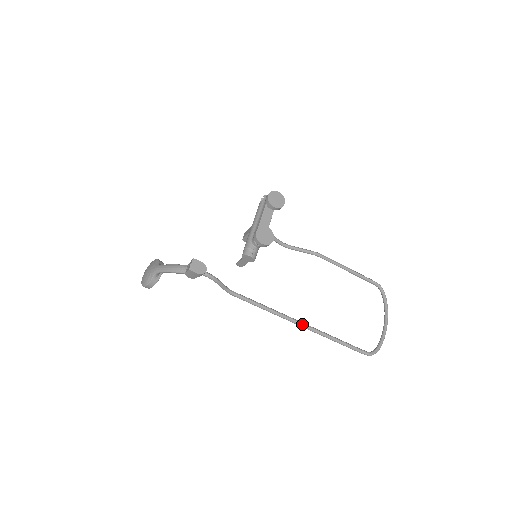
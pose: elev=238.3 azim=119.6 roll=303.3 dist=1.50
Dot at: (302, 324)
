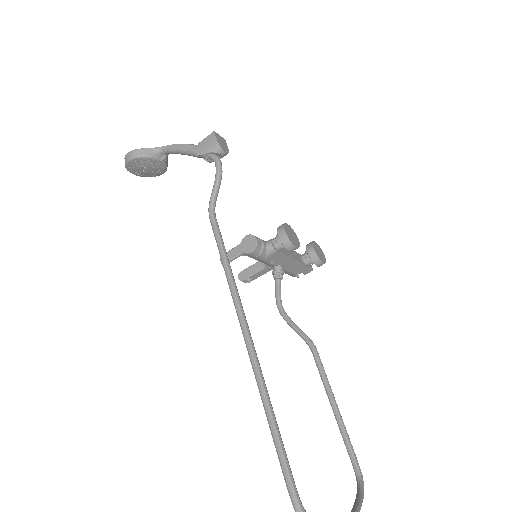
Dot at: (249, 331)
